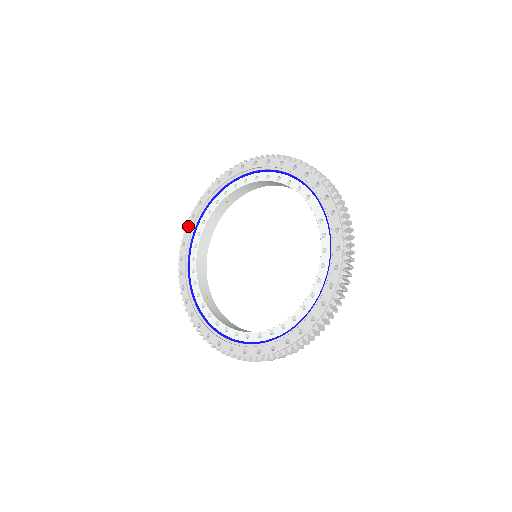
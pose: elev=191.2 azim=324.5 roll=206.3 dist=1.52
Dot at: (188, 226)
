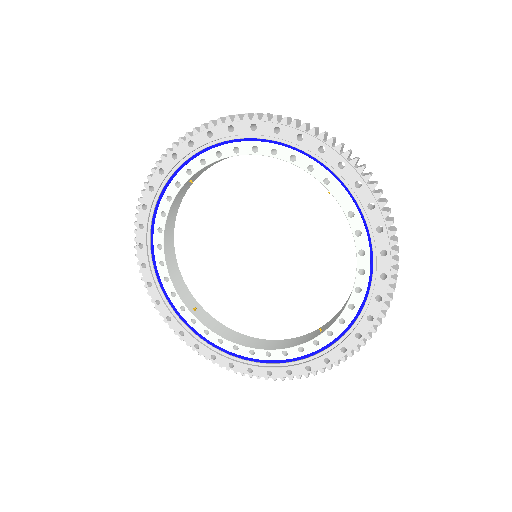
Dot at: (140, 221)
